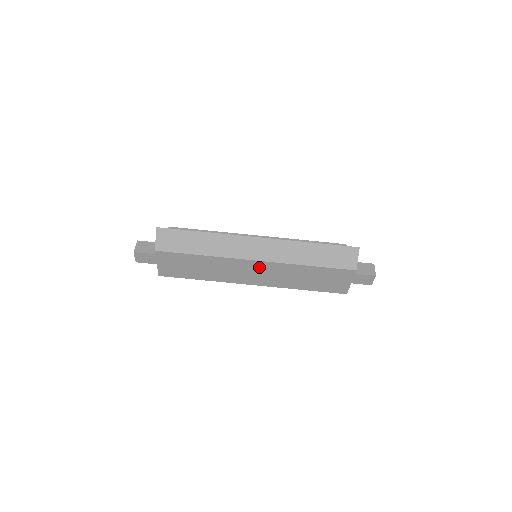
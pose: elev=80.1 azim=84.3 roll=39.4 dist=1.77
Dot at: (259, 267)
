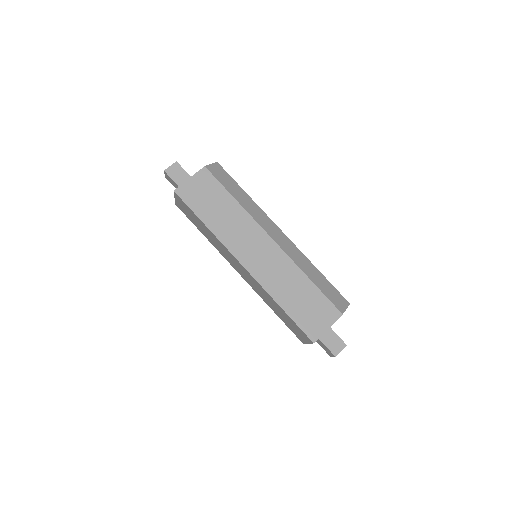
Dot at: (268, 248)
